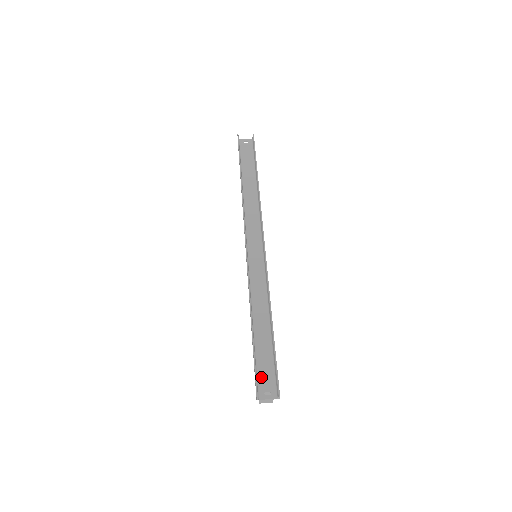
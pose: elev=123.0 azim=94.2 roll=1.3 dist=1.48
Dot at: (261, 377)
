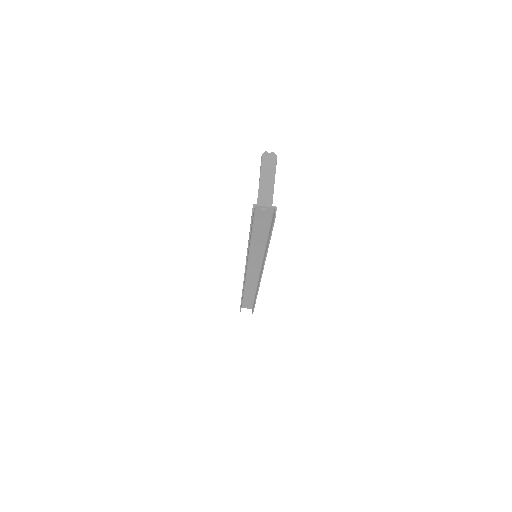
Dot at: (244, 305)
